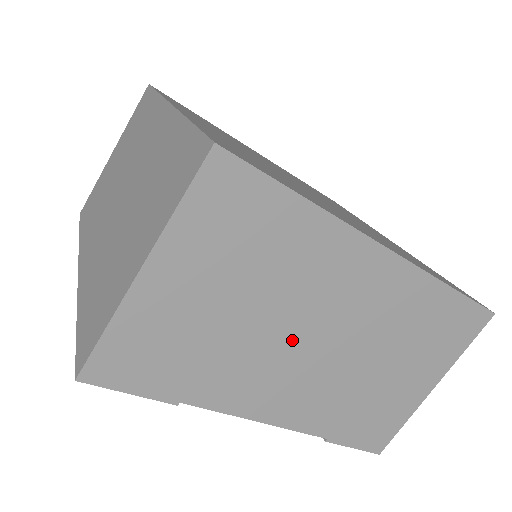
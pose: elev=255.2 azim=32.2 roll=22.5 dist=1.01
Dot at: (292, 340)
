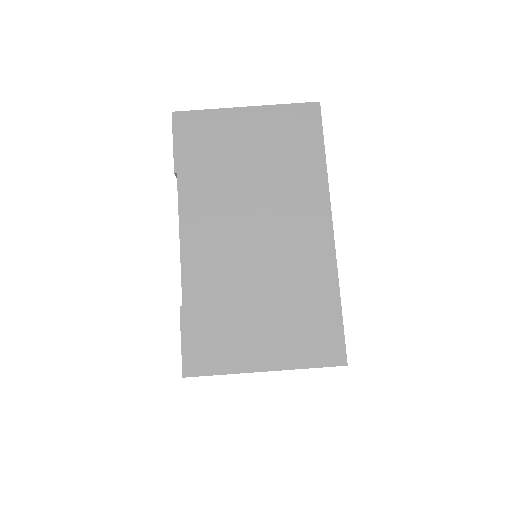
Dot at: (247, 212)
